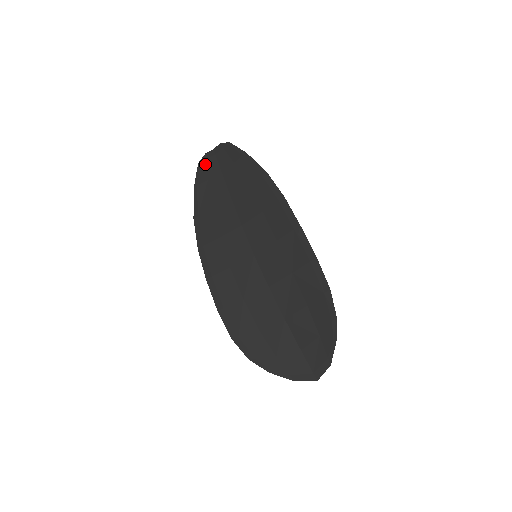
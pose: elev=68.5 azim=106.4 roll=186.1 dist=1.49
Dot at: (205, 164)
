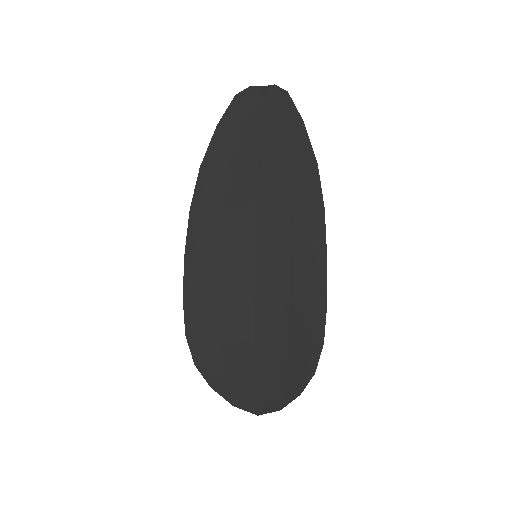
Dot at: (244, 101)
